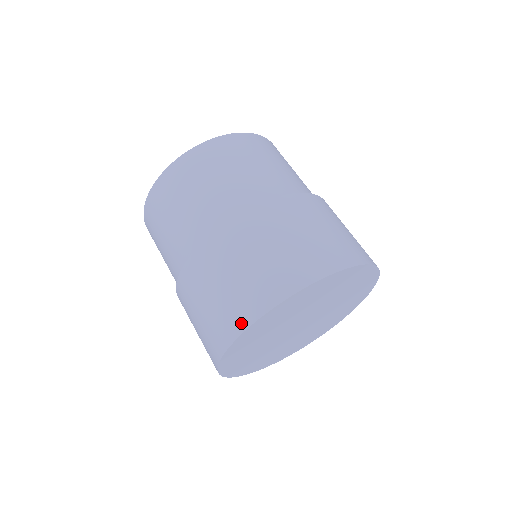
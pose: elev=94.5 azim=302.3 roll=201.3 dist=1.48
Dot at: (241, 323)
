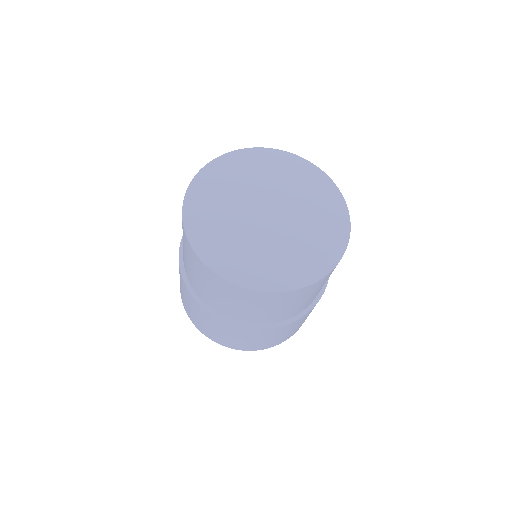
Dot at: (212, 339)
